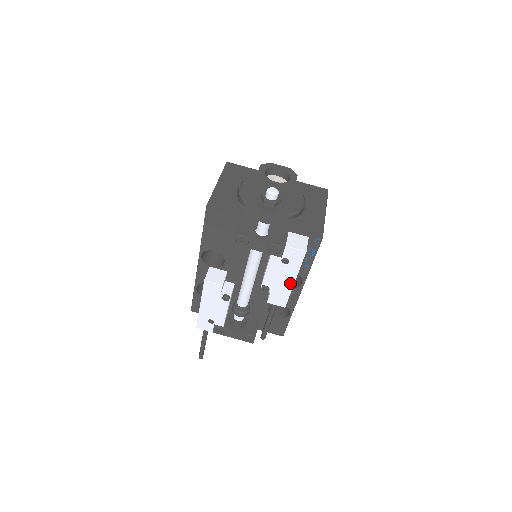
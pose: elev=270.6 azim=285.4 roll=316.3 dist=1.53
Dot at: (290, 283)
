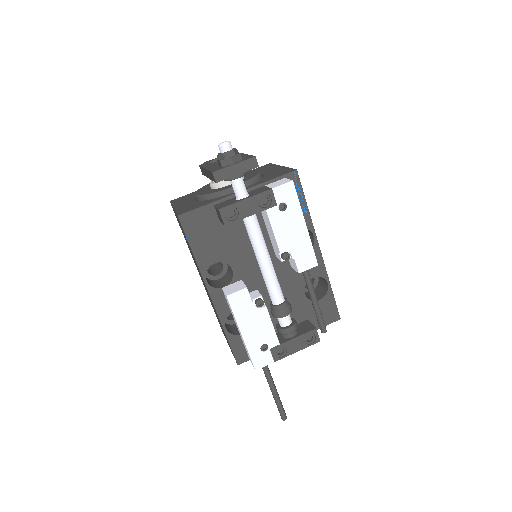
Dot at: (303, 230)
